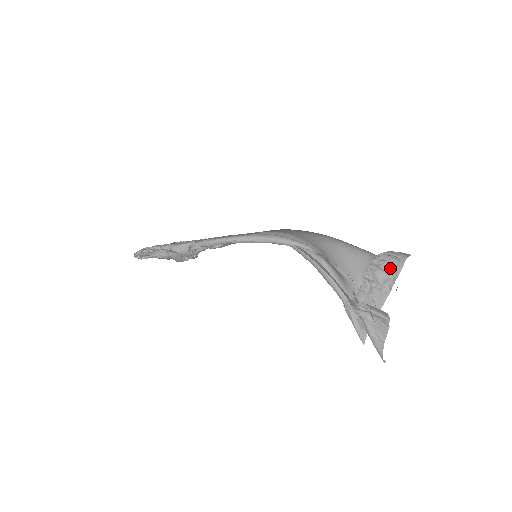
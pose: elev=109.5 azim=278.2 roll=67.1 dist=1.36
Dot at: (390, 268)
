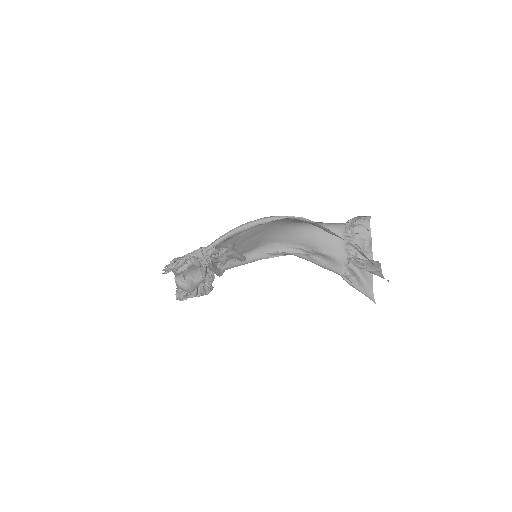
Dot at: (362, 237)
